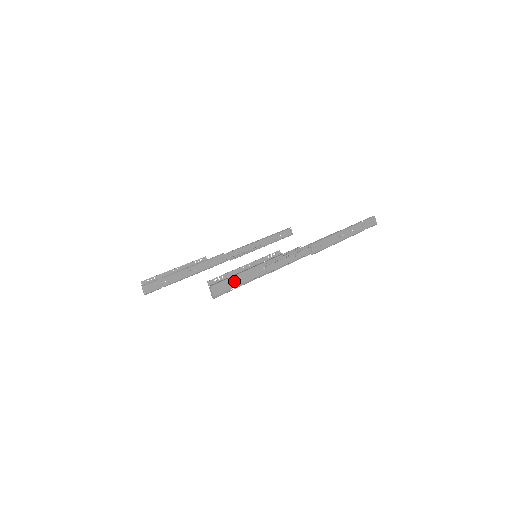
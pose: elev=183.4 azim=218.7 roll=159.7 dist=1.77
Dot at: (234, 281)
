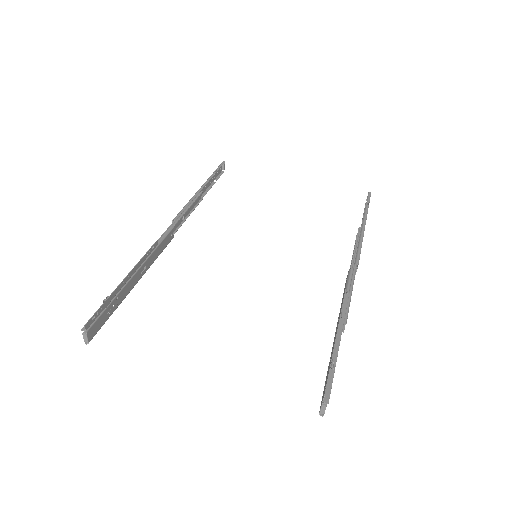
Dot at: occluded
